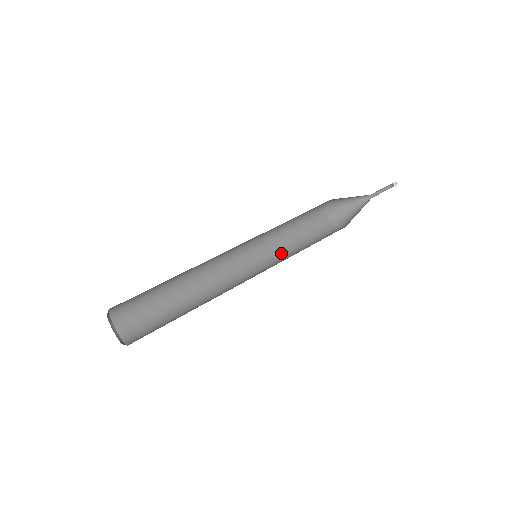
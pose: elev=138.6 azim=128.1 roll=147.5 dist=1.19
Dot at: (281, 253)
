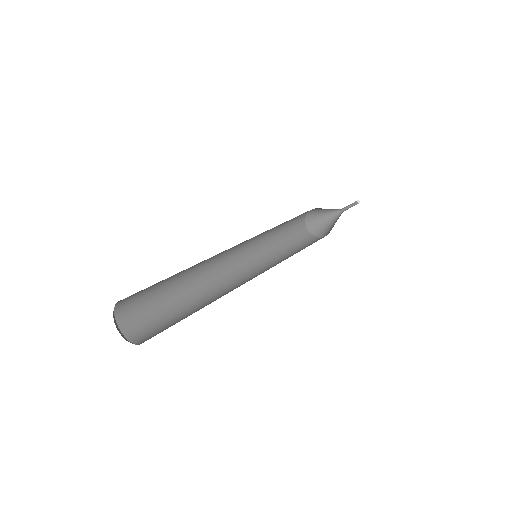
Dot at: (271, 256)
